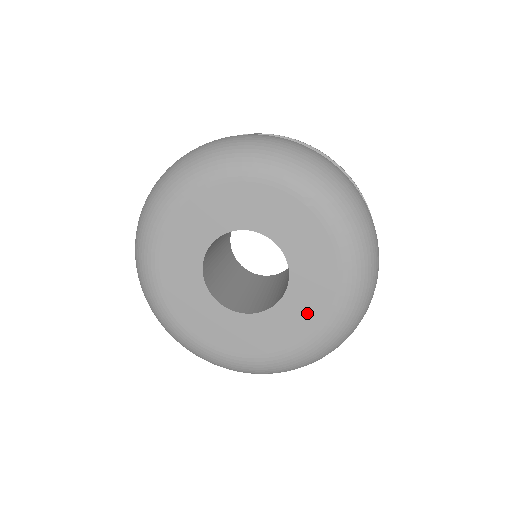
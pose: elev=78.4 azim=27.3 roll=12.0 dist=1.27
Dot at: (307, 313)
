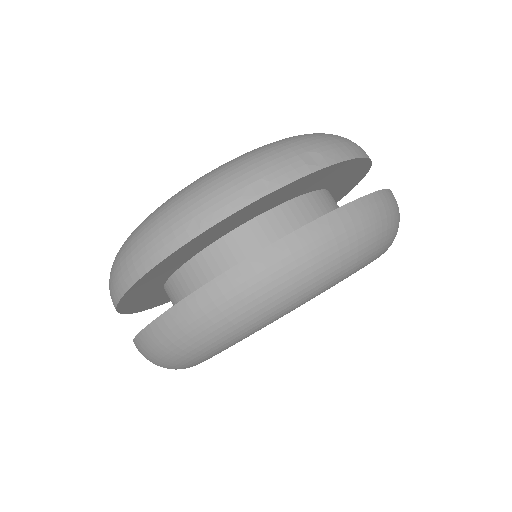
Dot at: occluded
